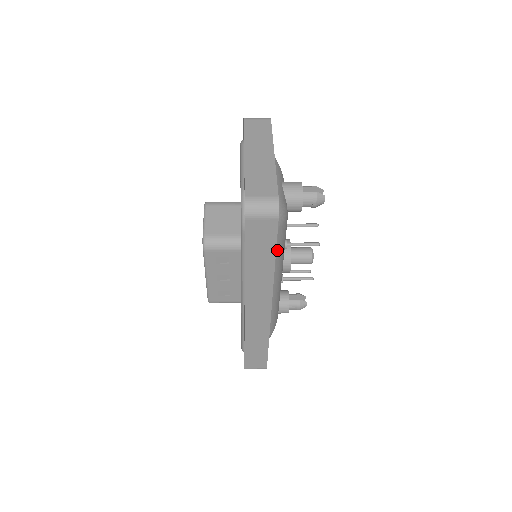
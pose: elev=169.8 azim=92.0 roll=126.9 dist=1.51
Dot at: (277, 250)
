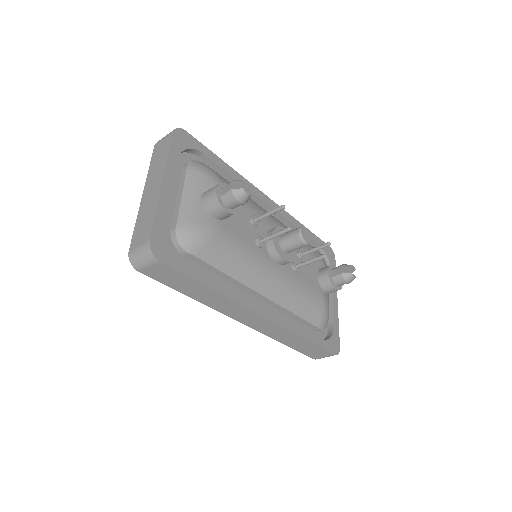
Dot at: (225, 266)
